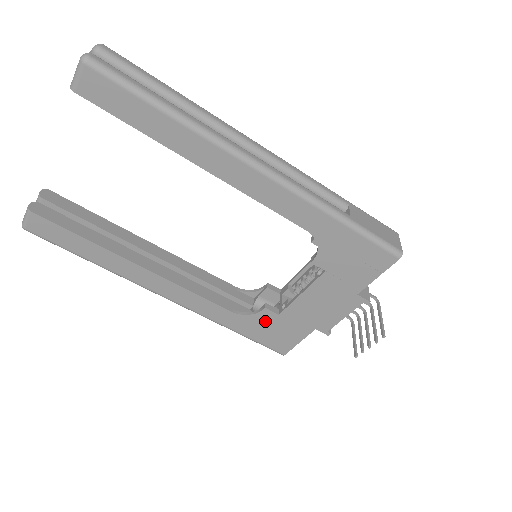
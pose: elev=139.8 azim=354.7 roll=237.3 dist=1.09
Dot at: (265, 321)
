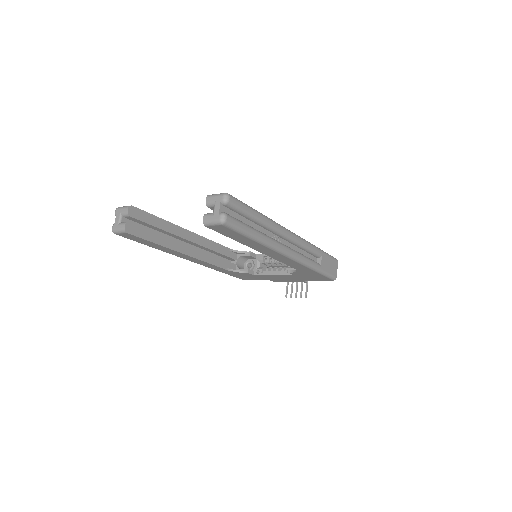
Dot at: (243, 274)
